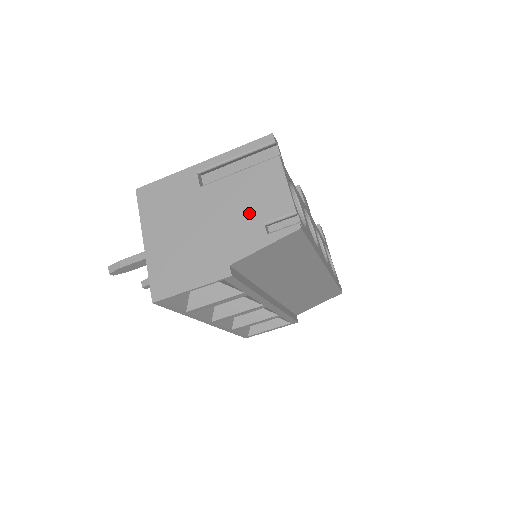
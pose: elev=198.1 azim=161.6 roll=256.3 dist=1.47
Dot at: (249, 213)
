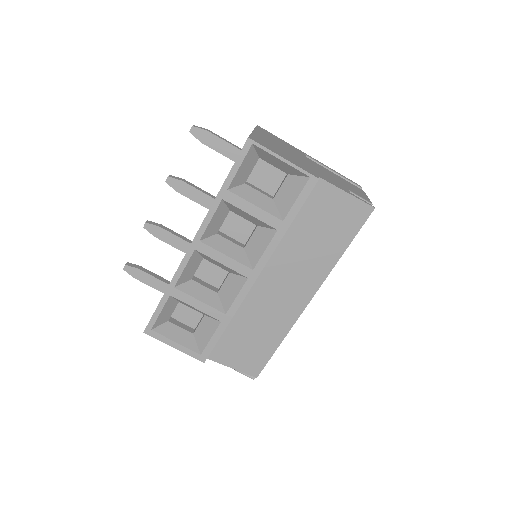
Dot at: (339, 182)
